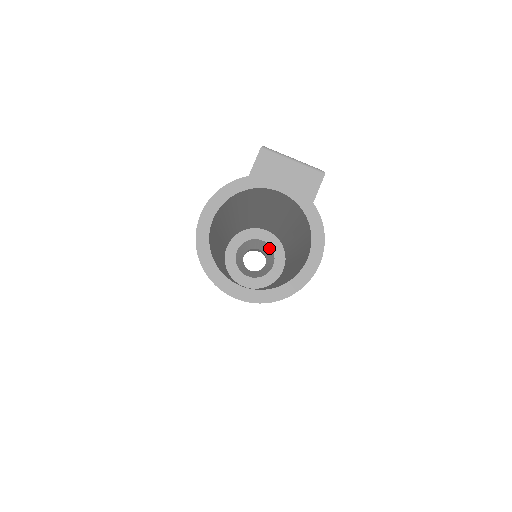
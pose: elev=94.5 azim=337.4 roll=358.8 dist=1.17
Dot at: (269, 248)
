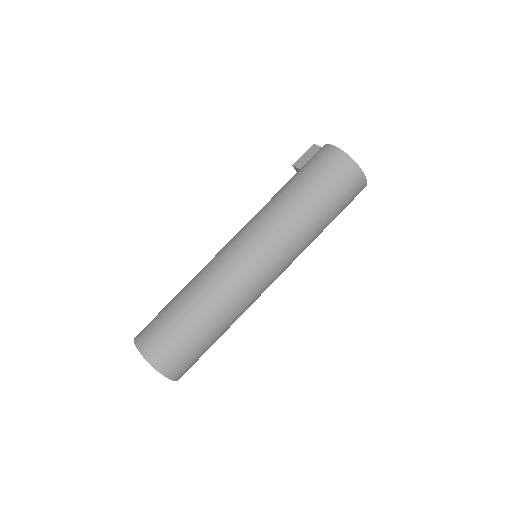
Dot at: occluded
